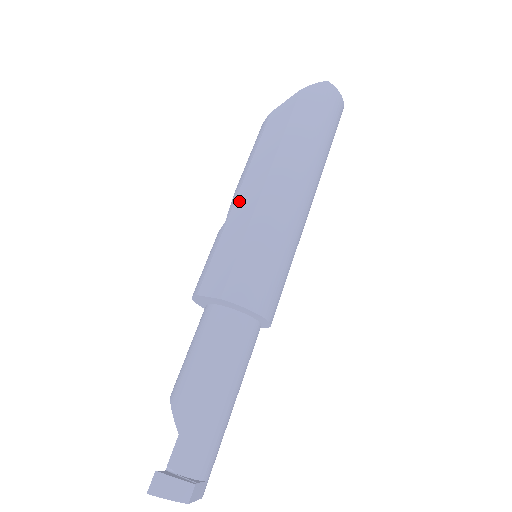
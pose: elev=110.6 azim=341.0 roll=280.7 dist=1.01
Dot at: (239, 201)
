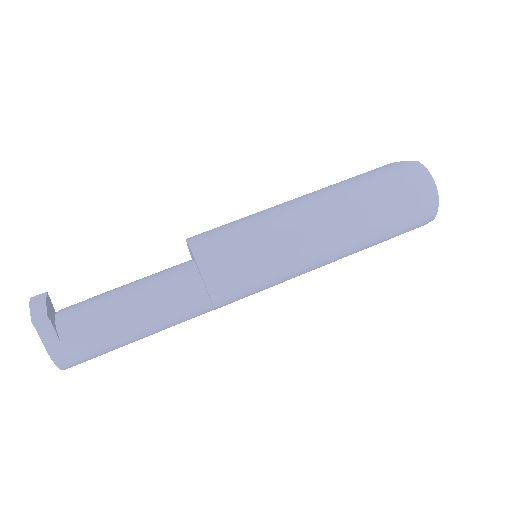
Dot at: occluded
